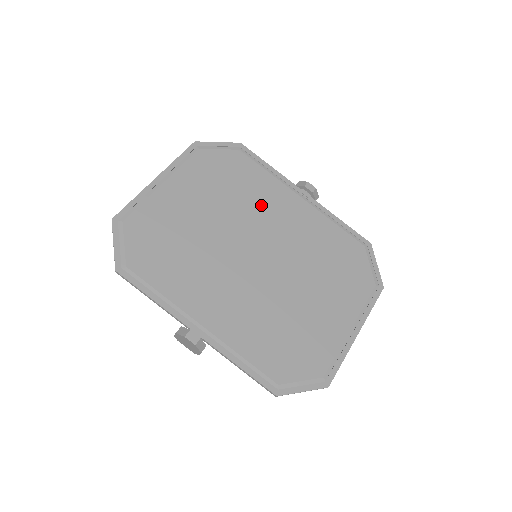
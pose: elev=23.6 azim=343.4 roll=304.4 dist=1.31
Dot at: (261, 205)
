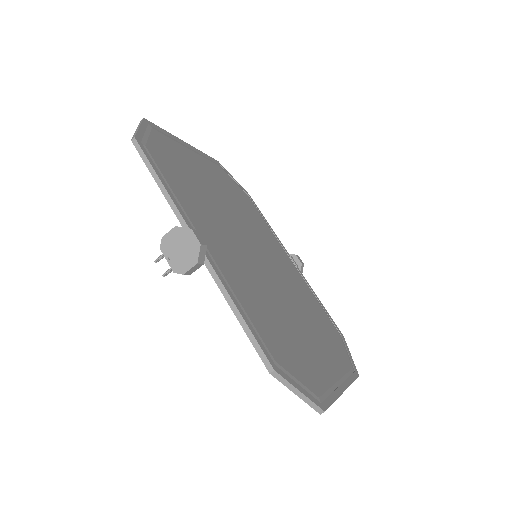
Dot at: (262, 234)
